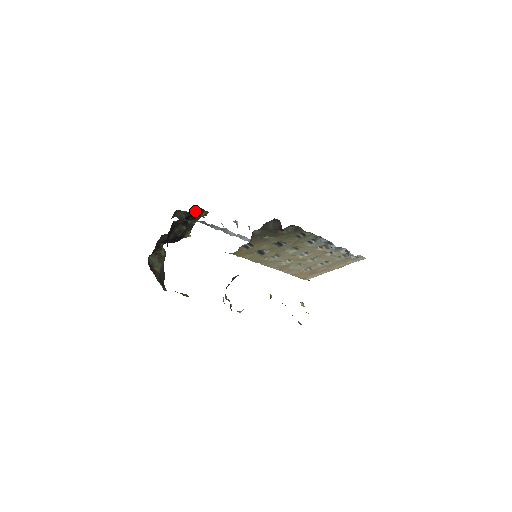
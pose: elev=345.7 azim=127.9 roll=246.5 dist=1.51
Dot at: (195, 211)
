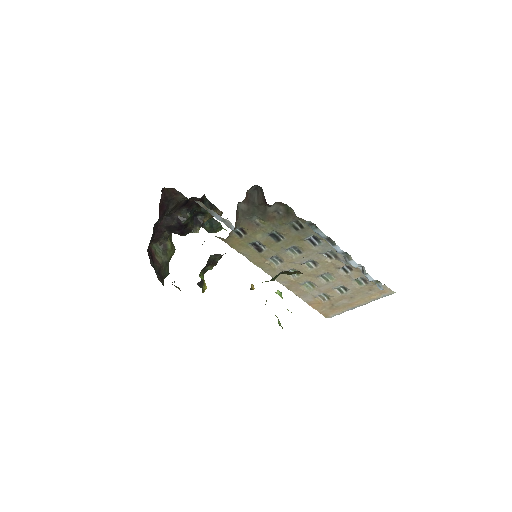
Dot at: (205, 204)
